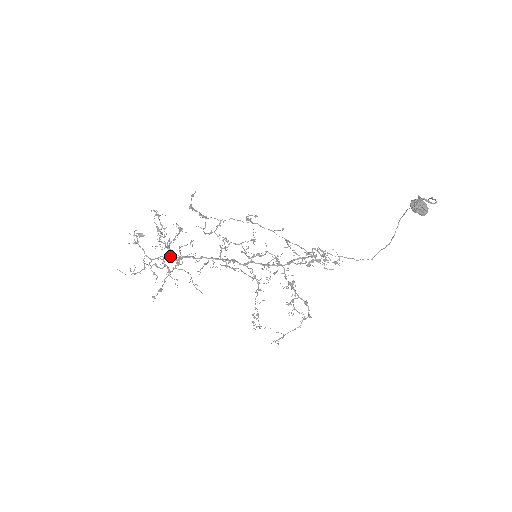
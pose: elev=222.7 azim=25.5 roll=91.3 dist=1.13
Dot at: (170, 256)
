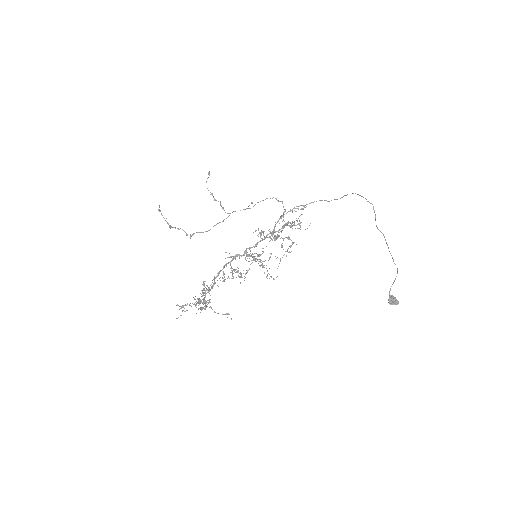
Dot at: occluded
